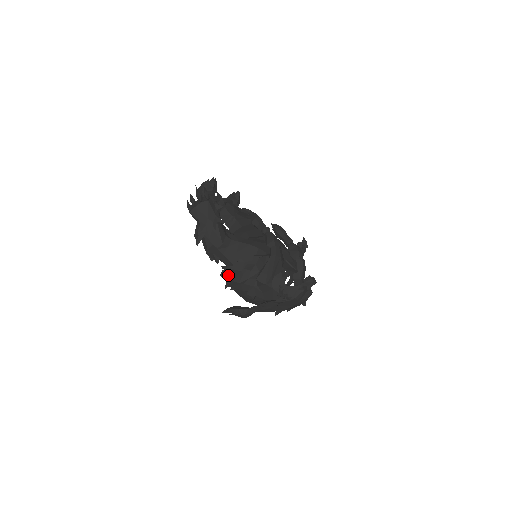
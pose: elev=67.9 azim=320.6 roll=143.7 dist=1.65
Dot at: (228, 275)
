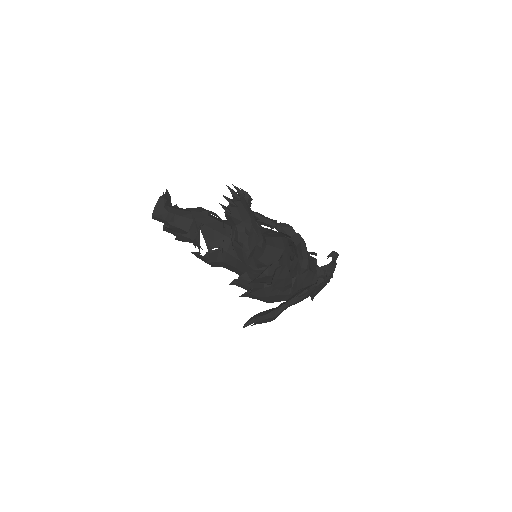
Dot at: (275, 273)
